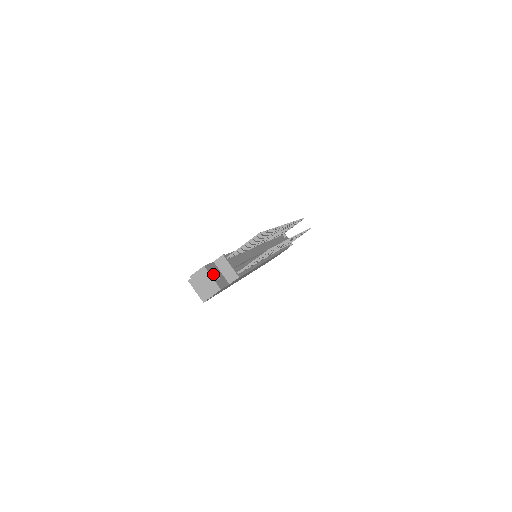
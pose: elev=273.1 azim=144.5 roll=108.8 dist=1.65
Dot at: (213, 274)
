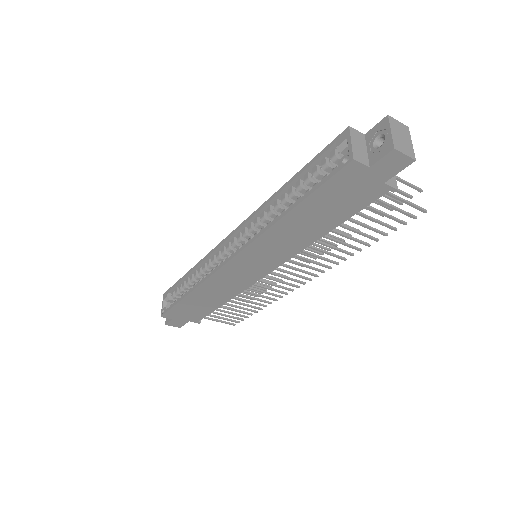
Dot at: occluded
